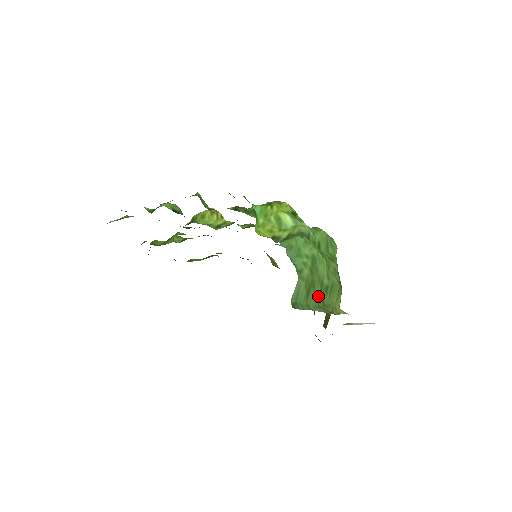
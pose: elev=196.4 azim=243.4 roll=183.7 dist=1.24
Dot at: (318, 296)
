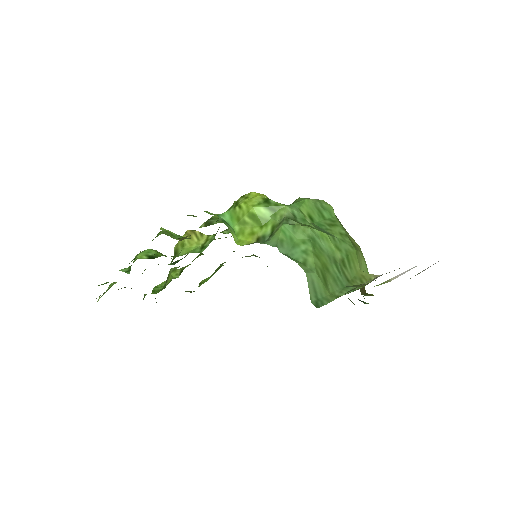
Dot at: (338, 277)
